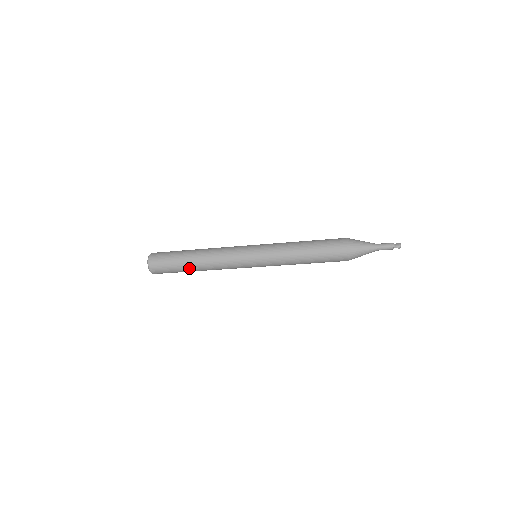
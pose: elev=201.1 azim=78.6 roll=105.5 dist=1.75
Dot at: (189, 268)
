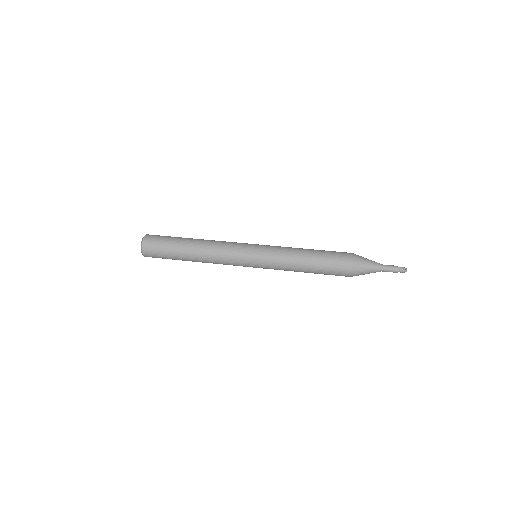
Dot at: occluded
